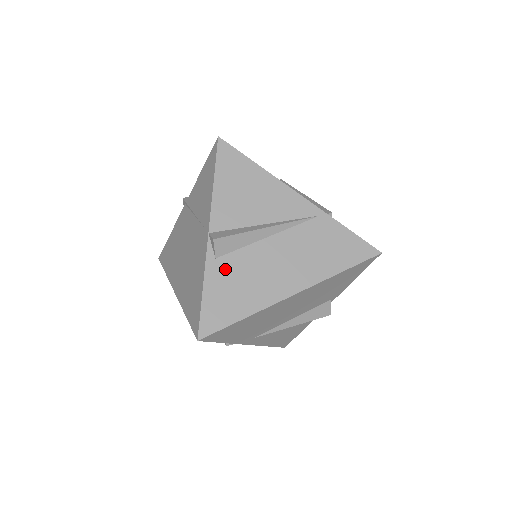
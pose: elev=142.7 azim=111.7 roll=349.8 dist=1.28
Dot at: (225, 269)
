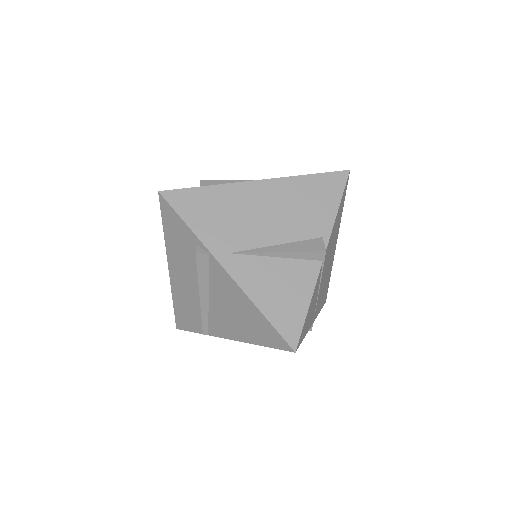
Dot at: occluded
